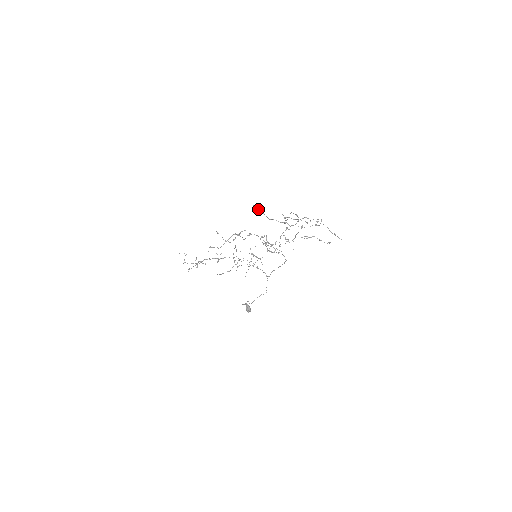
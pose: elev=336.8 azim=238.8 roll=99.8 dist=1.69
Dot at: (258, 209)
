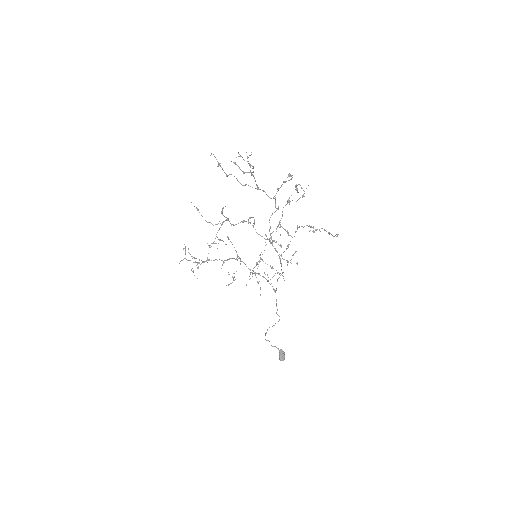
Dot at: (220, 165)
